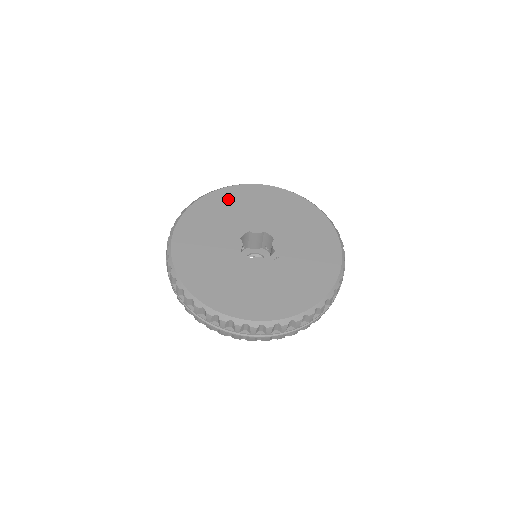
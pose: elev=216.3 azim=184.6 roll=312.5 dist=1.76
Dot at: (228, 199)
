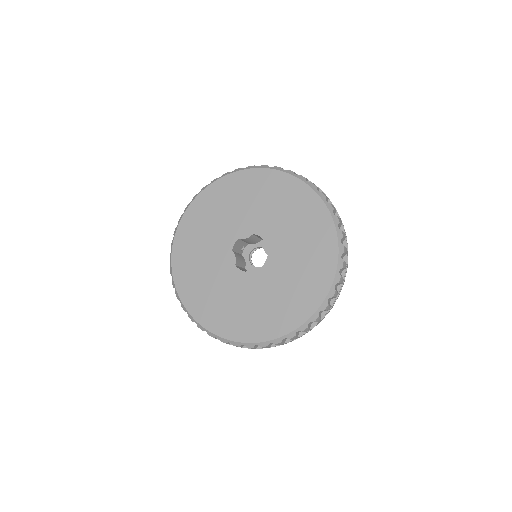
Dot at: (210, 204)
